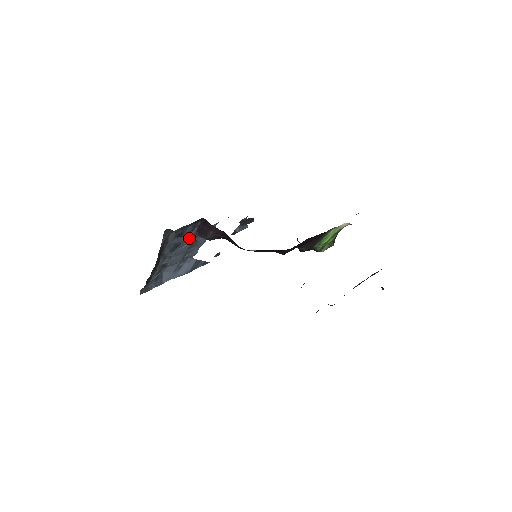
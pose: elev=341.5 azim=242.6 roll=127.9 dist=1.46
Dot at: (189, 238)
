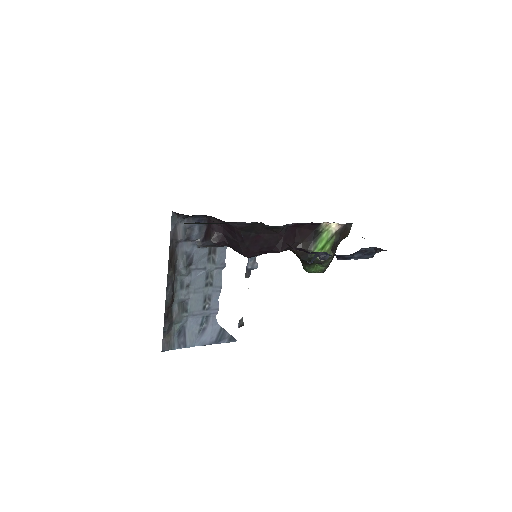
Dot at: (200, 255)
